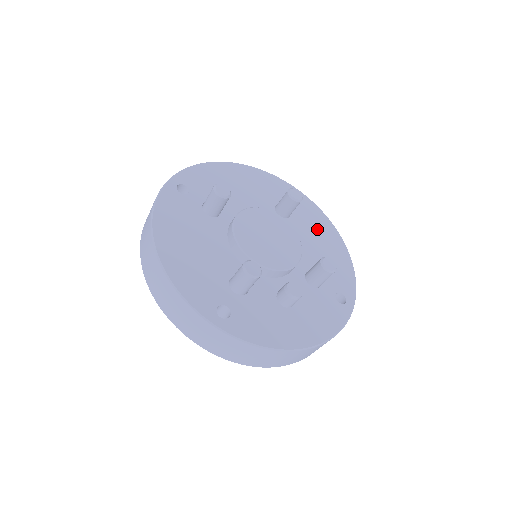
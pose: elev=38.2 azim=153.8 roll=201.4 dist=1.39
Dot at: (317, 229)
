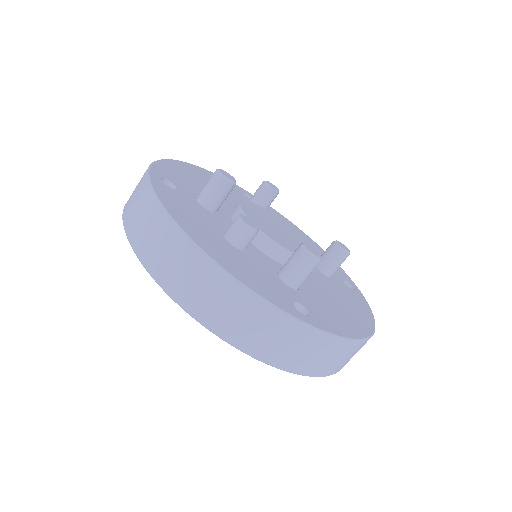
Dot at: (348, 302)
